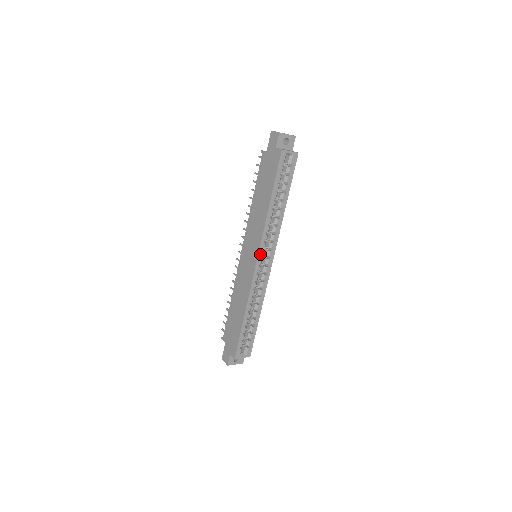
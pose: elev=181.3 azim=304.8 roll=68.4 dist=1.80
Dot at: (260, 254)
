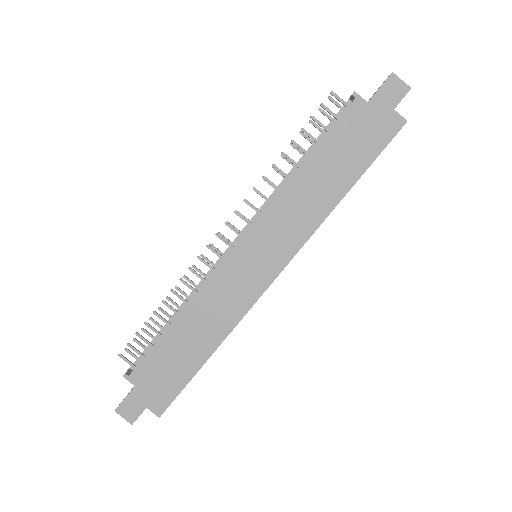
Dot at: (286, 264)
